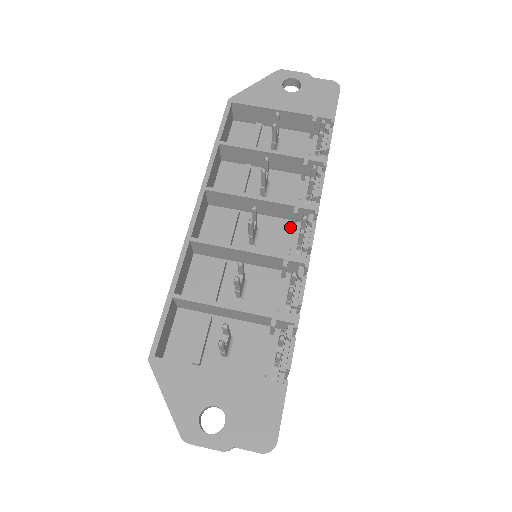
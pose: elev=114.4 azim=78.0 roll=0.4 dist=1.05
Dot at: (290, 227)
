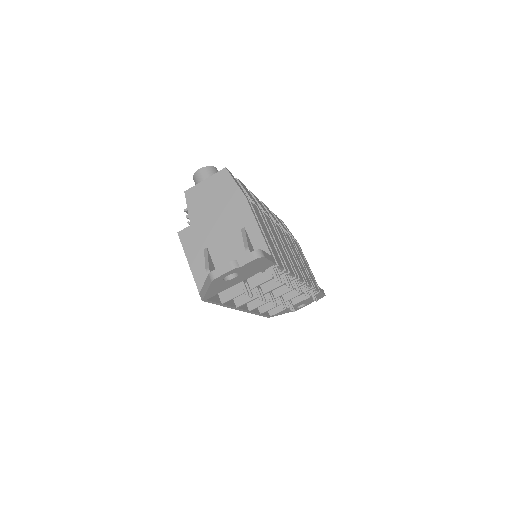
Dot at: occluded
